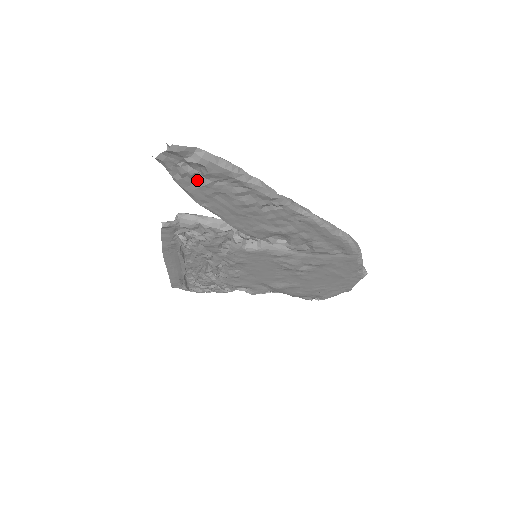
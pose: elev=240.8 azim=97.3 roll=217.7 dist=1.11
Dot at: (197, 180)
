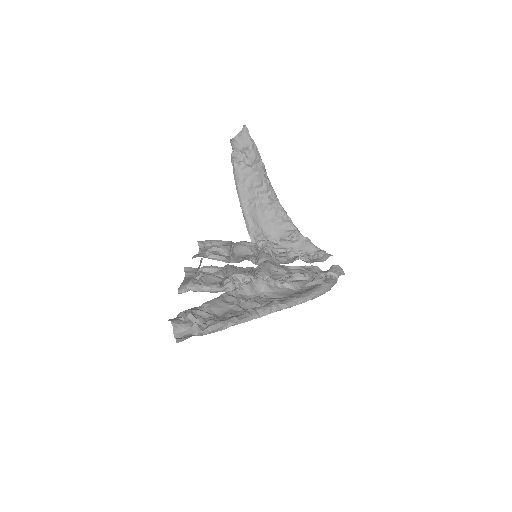
Dot at: (198, 319)
